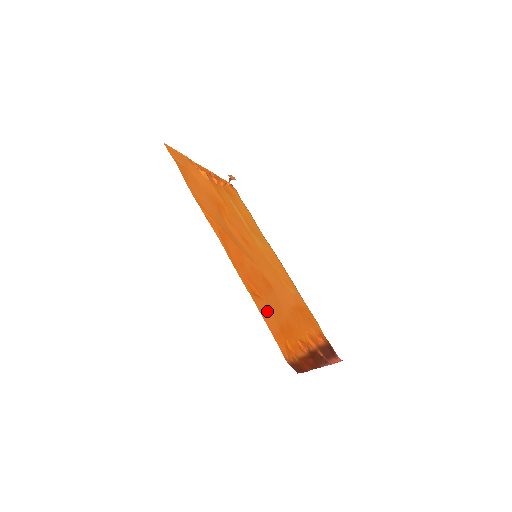
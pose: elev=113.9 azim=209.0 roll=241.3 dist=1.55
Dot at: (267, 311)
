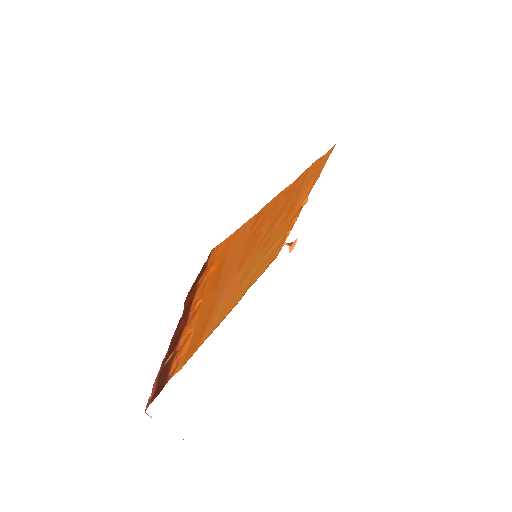
Dot at: (242, 239)
